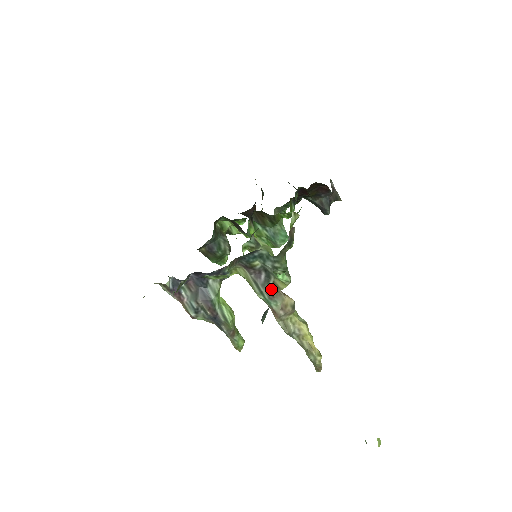
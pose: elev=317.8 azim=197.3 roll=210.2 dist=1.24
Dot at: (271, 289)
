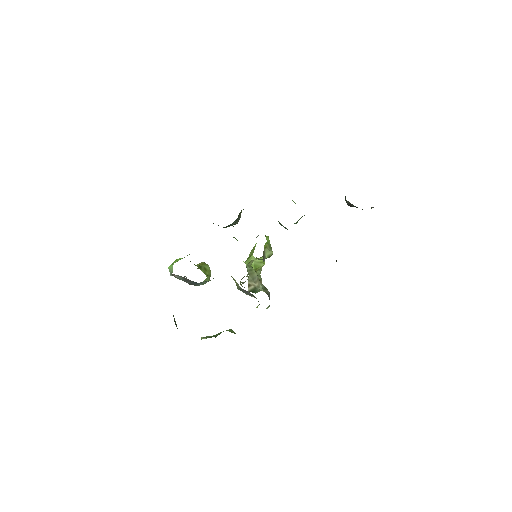
Dot at: (250, 295)
